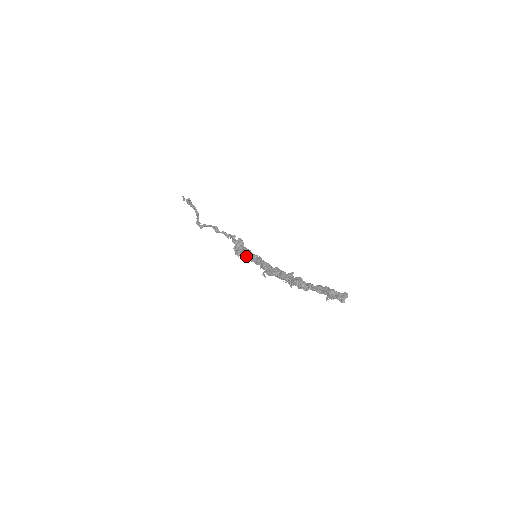
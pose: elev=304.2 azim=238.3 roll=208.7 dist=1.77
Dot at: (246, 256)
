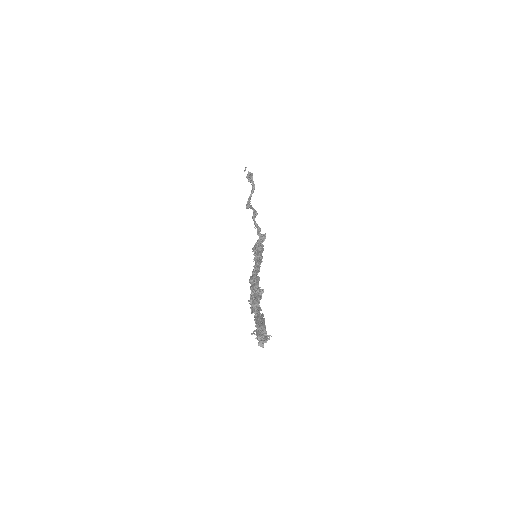
Dot at: (255, 253)
